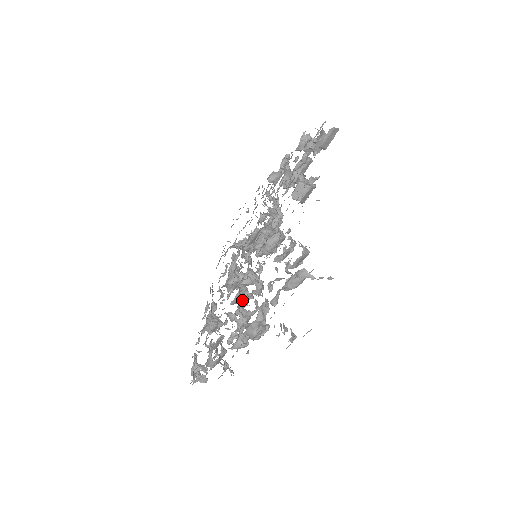
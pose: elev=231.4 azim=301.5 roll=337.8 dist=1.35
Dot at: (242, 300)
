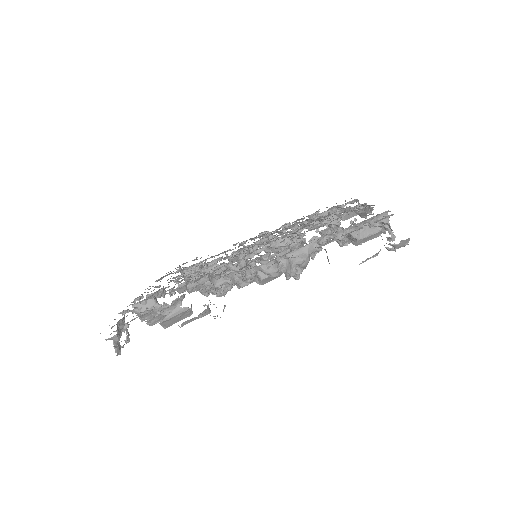
Dot at: occluded
